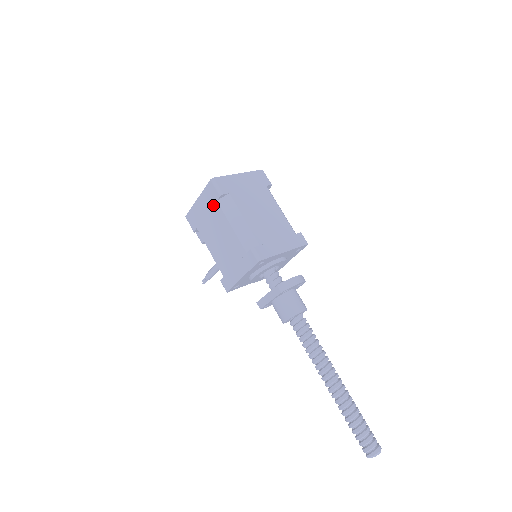
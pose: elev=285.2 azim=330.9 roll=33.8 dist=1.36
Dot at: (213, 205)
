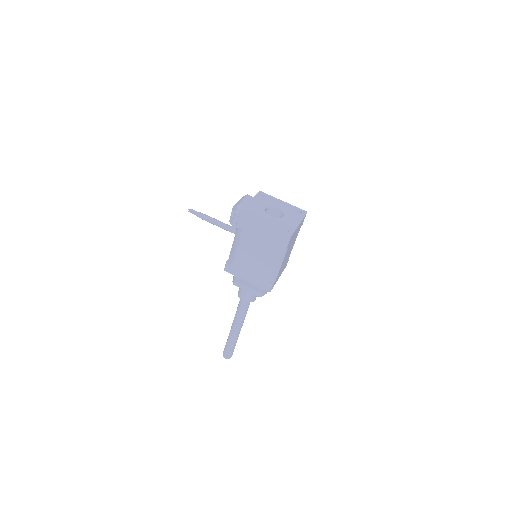
Dot at: (273, 244)
